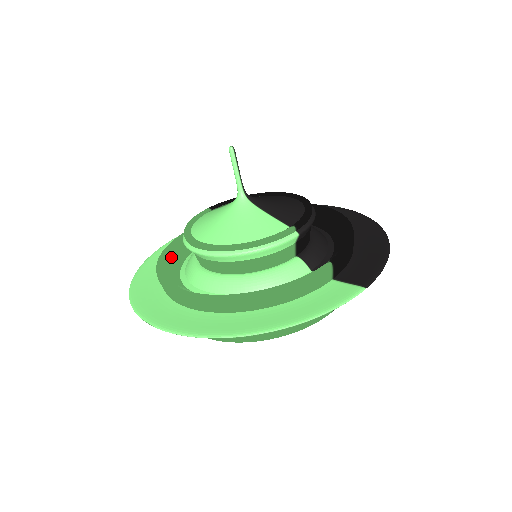
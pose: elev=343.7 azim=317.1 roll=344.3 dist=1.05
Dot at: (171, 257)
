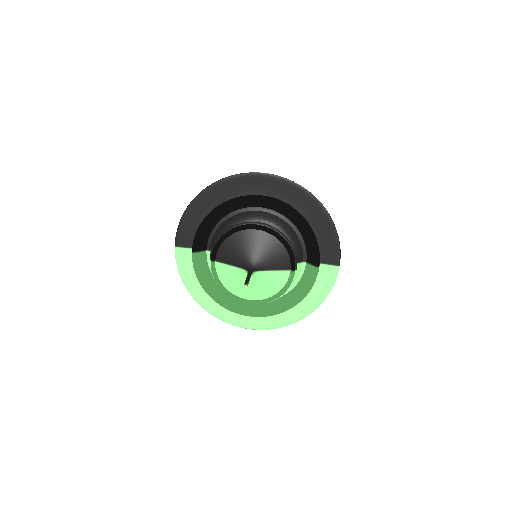
Dot at: (210, 286)
